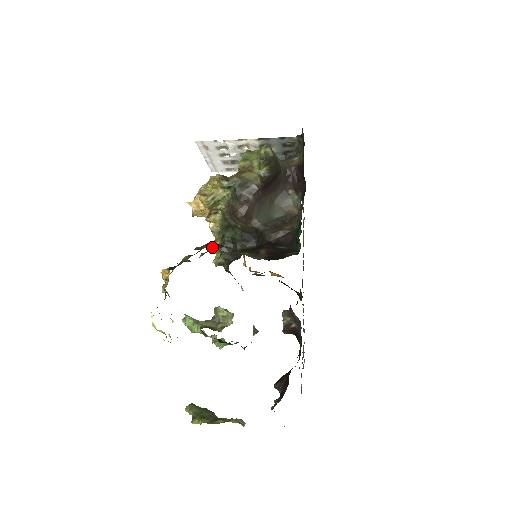
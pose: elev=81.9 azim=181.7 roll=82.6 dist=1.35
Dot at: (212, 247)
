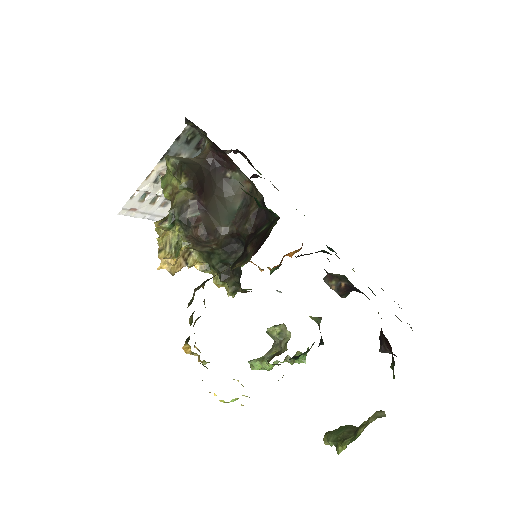
Dot at: (215, 284)
